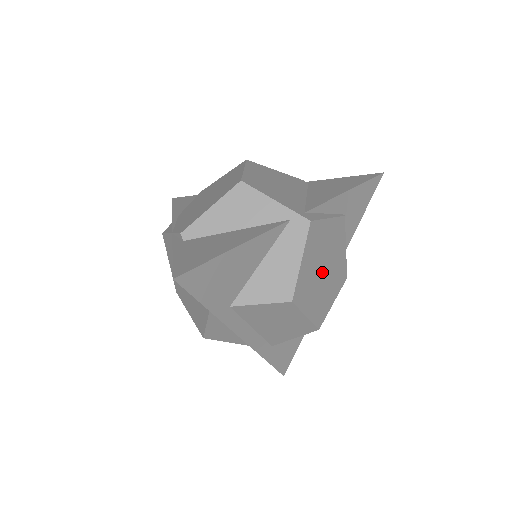
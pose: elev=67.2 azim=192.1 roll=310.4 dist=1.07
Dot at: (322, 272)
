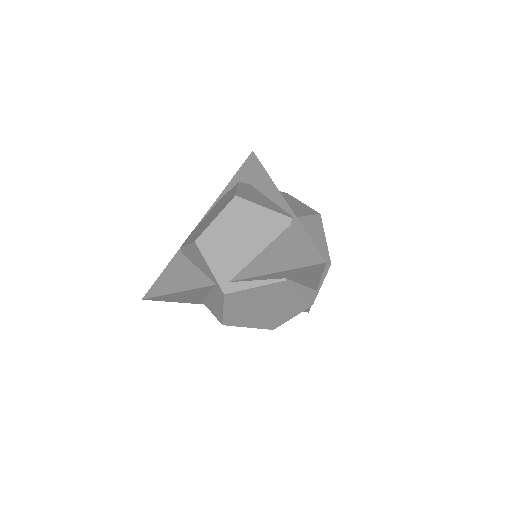
Dot at: (261, 309)
